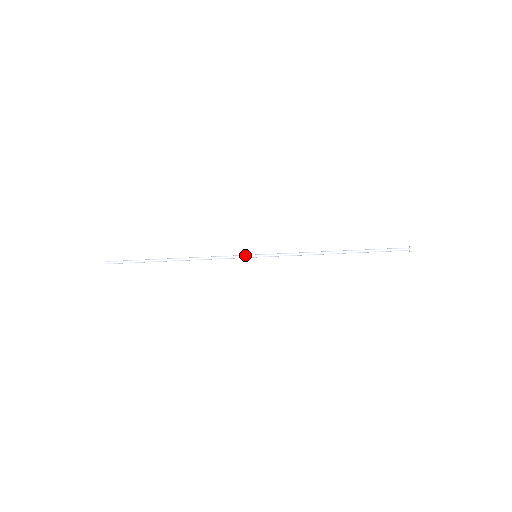
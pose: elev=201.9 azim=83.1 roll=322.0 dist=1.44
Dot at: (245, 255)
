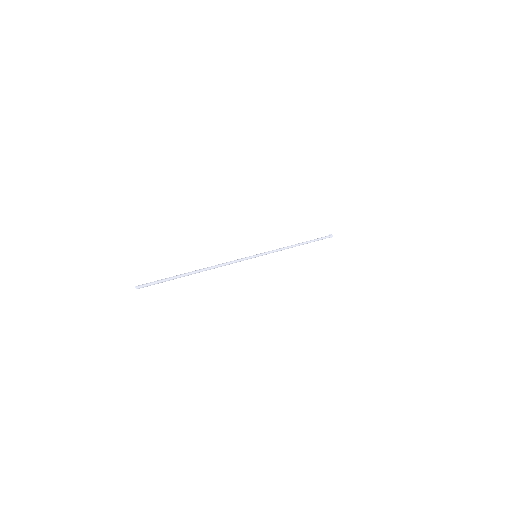
Dot at: occluded
